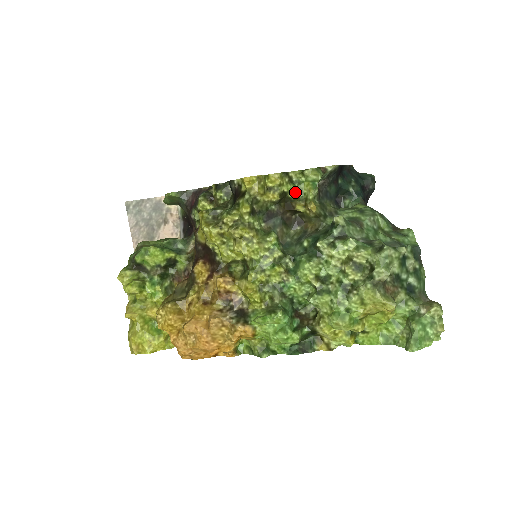
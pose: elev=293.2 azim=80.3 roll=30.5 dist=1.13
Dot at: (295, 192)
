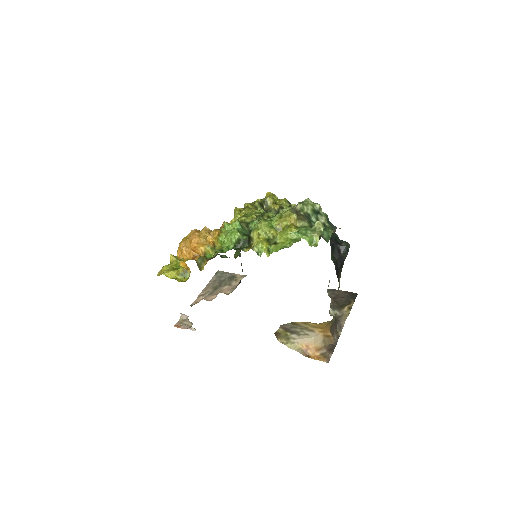
Dot at: occluded
